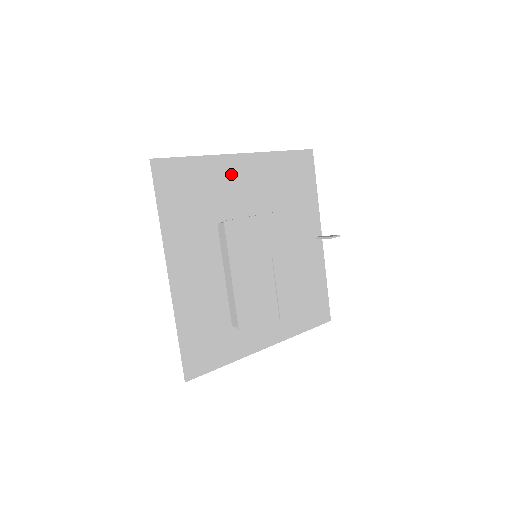
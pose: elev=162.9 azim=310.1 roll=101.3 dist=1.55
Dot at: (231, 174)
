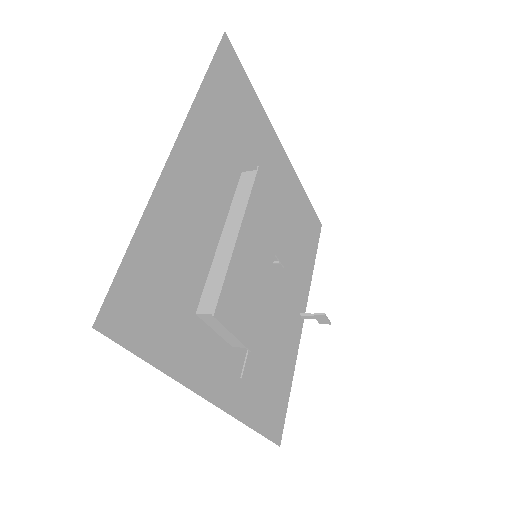
Dot at: (270, 150)
